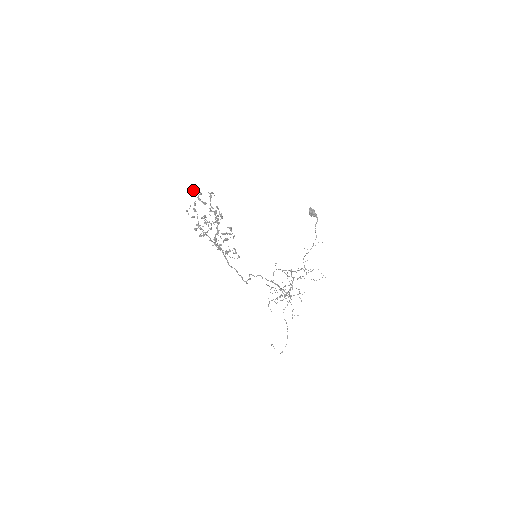
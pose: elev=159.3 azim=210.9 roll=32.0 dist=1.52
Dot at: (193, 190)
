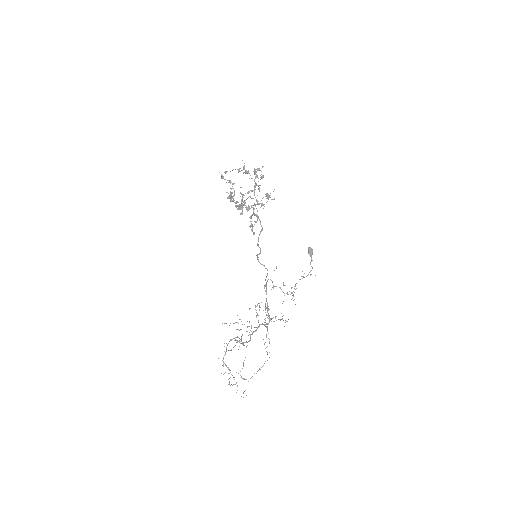
Dot at: (222, 178)
